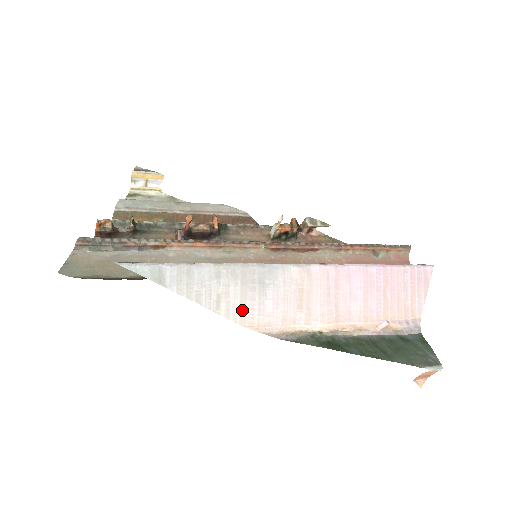
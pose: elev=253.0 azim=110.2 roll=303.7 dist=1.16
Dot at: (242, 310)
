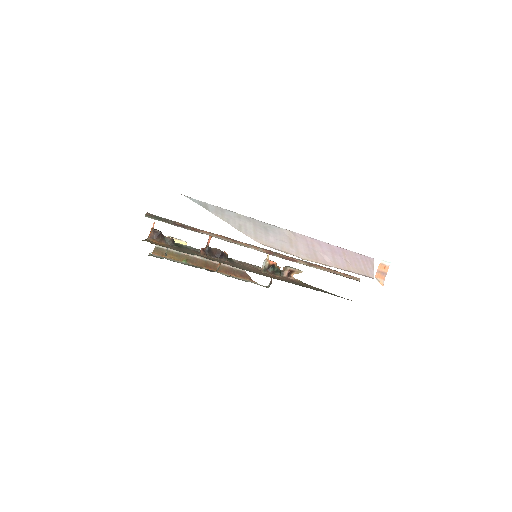
Dot at: (255, 235)
